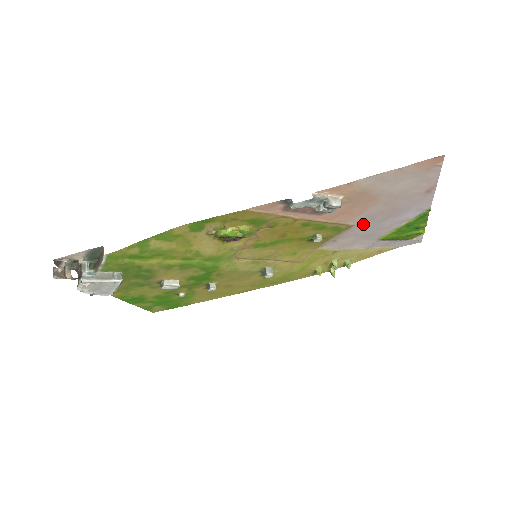
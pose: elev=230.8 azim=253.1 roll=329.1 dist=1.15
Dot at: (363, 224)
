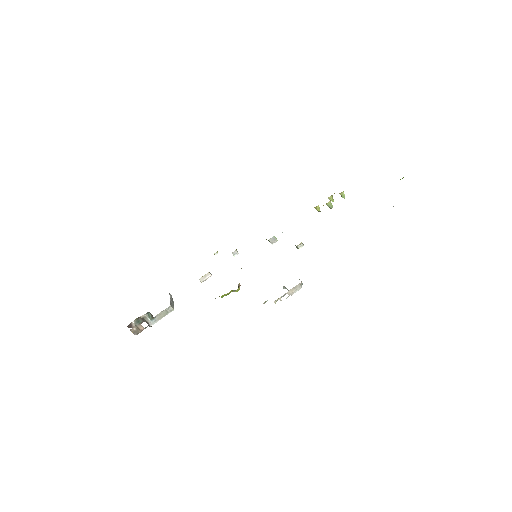
Dot at: occluded
